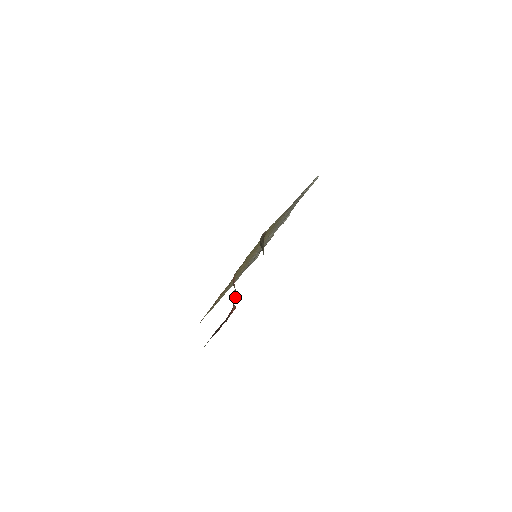
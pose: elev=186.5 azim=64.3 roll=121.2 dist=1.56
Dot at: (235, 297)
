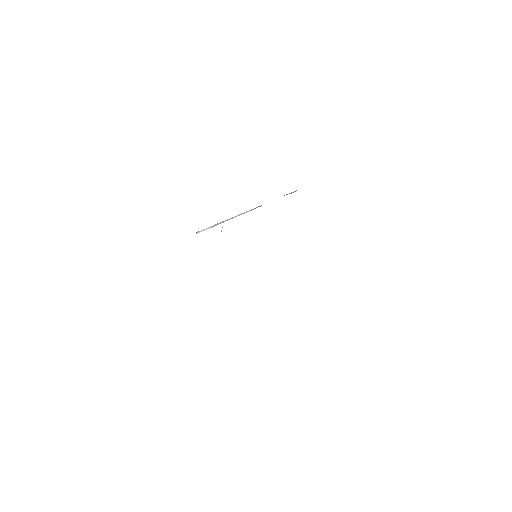
Dot at: occluded
